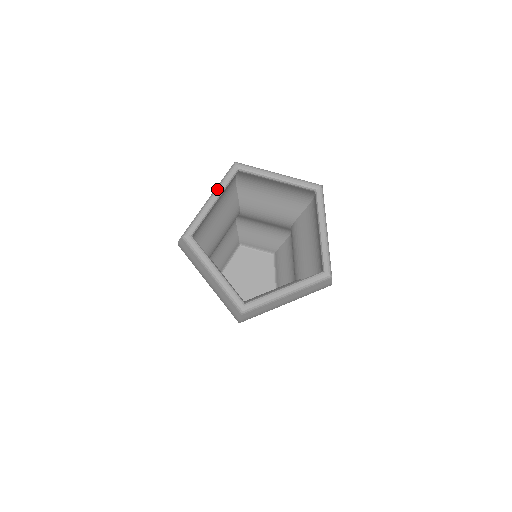
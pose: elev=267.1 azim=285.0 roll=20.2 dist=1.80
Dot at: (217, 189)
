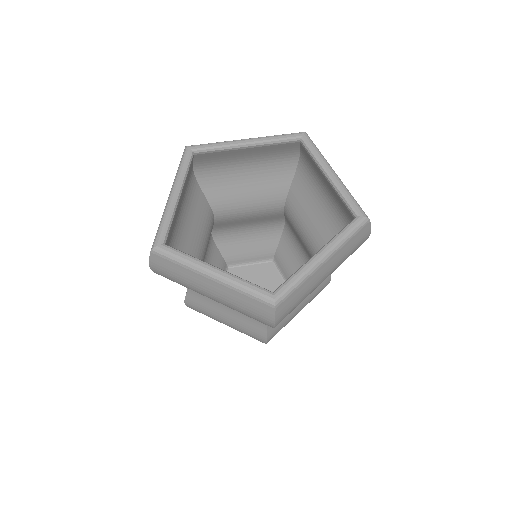
Dot at: (261, 137)
